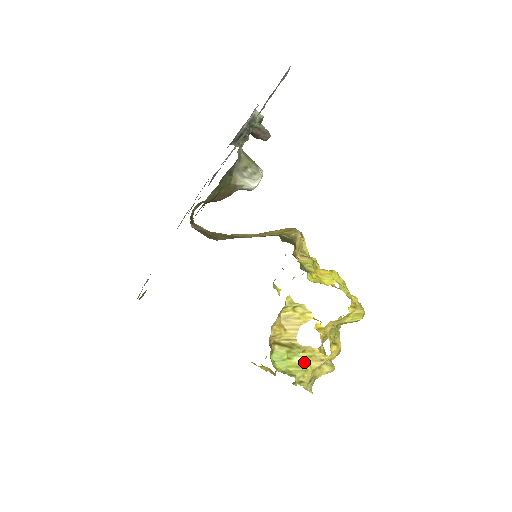
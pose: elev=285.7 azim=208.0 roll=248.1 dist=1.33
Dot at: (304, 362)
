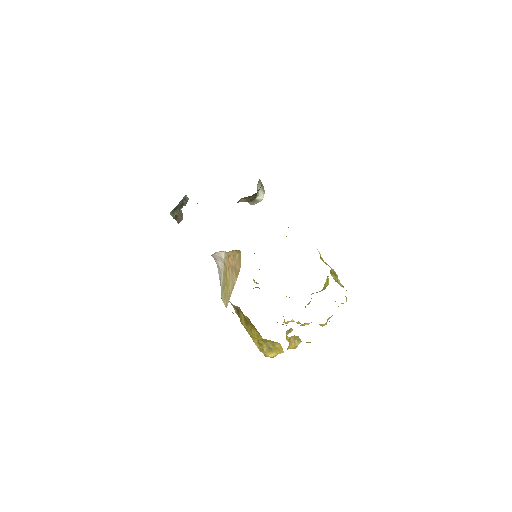
Dot at: occluded
